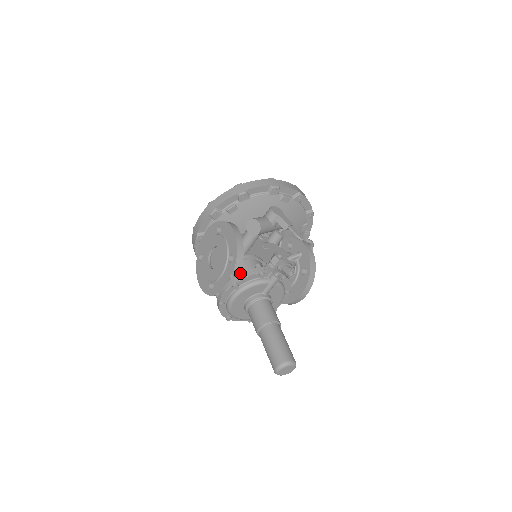
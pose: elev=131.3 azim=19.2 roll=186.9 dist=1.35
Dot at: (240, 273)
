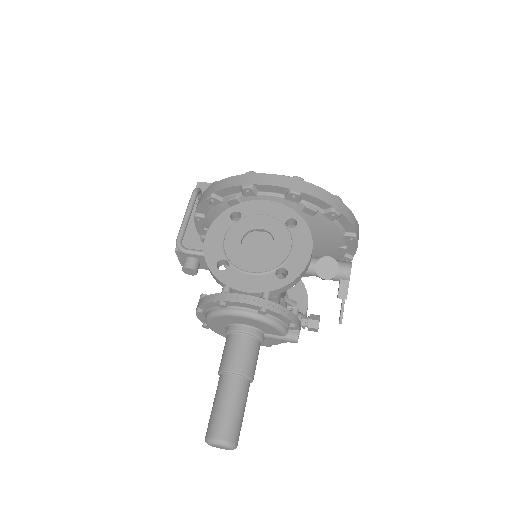
Dot at: occluded
